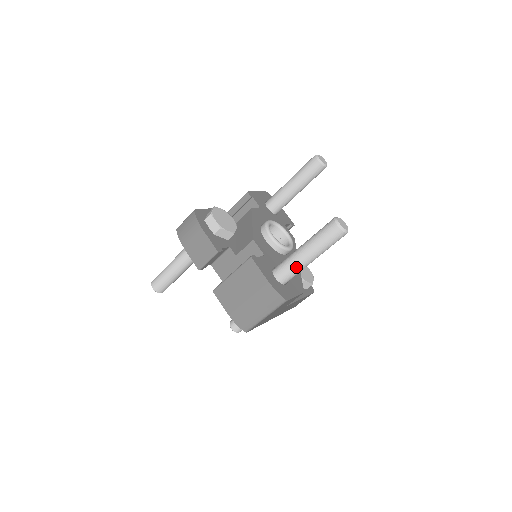
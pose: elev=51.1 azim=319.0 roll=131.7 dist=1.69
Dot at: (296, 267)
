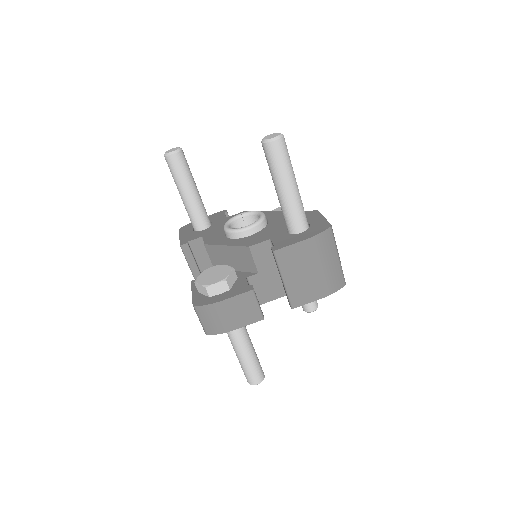
Dot at: (298, 205)
